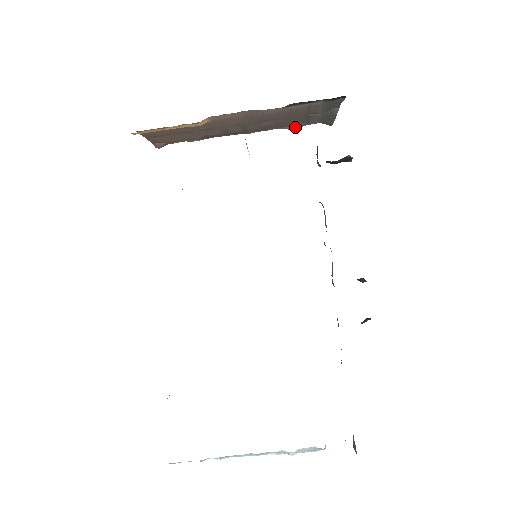
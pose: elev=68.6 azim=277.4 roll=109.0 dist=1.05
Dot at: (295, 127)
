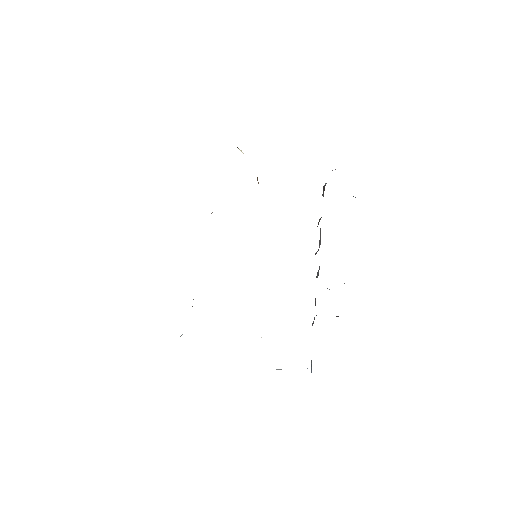
Dot at: occluded
